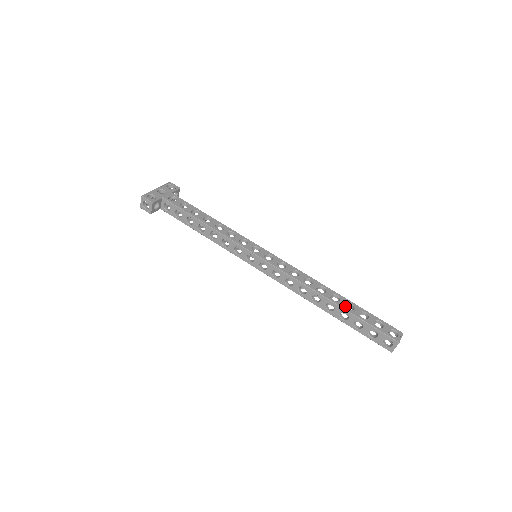
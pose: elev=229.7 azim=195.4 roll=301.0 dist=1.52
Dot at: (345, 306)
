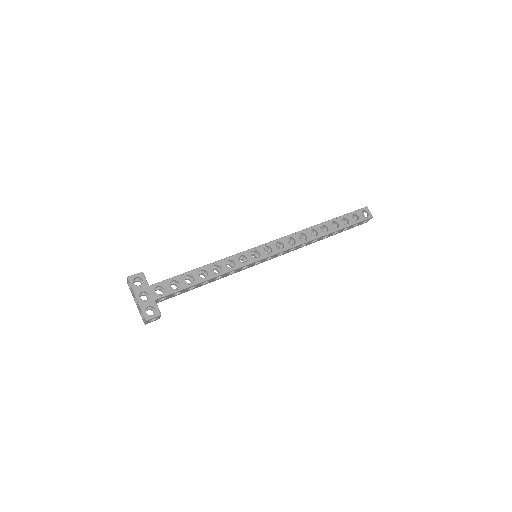
Dot at: (334, 228)
